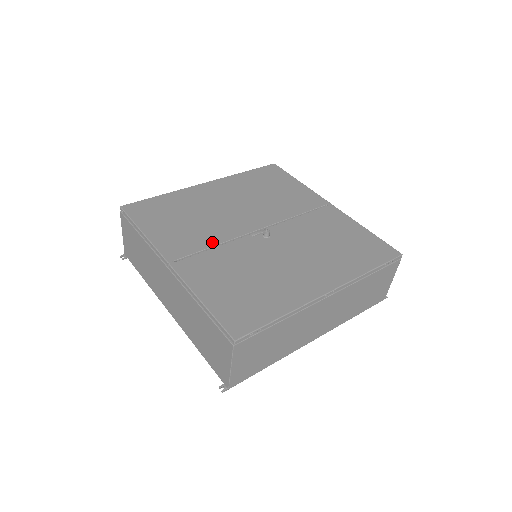
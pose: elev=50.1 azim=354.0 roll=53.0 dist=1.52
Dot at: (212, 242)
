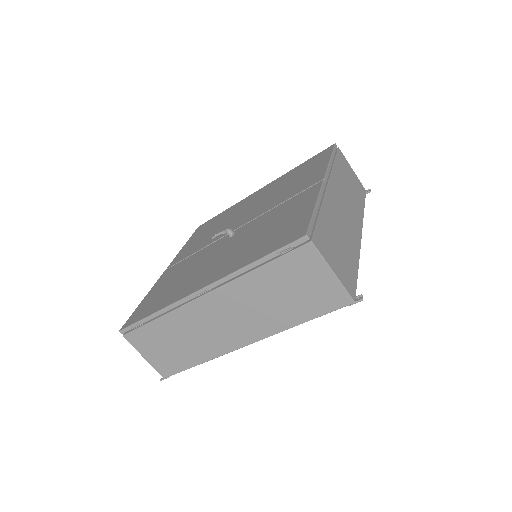
Dot at: (200, 248)
